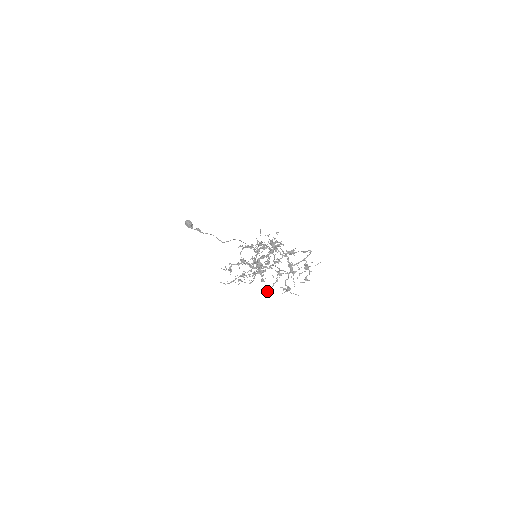
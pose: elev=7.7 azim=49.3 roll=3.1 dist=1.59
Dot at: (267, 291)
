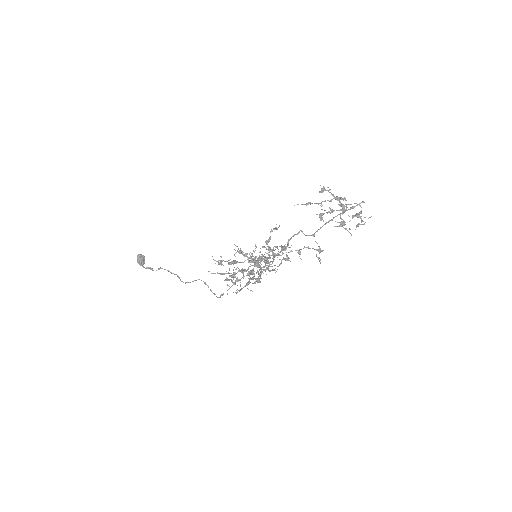
Dot at: (321, 214)
